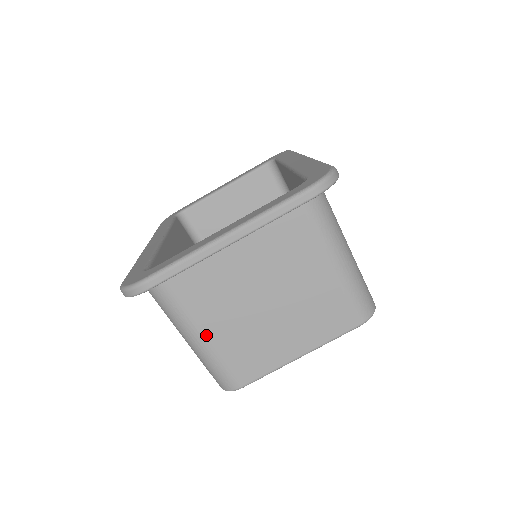
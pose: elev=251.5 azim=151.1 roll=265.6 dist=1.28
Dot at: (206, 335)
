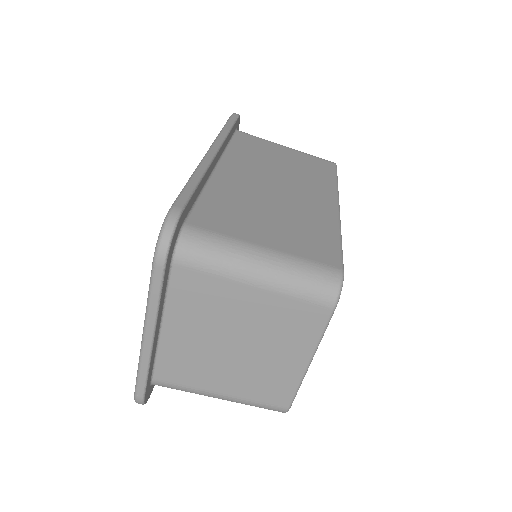
Dot at: (221, 392)
